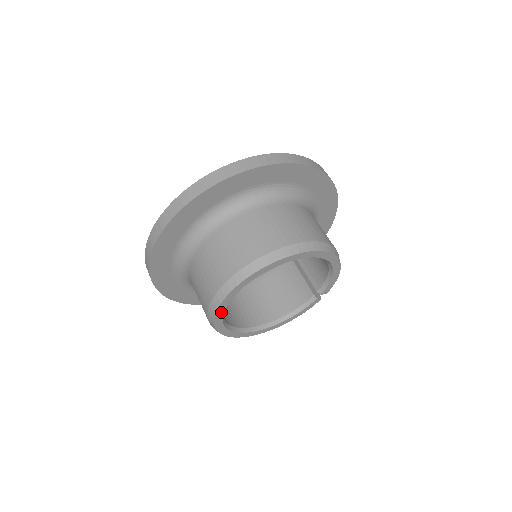
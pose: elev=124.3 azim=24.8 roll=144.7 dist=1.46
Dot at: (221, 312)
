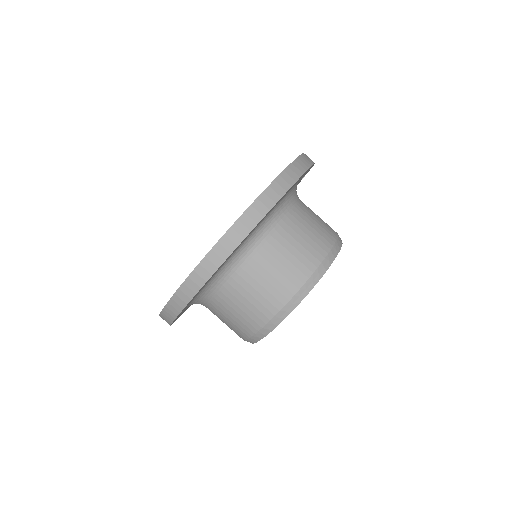
Dot at: occluded
